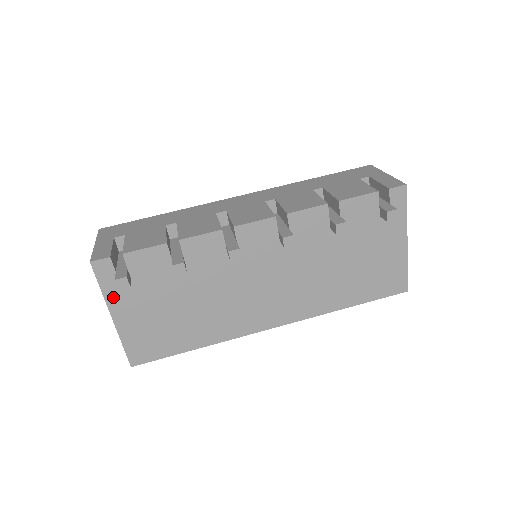
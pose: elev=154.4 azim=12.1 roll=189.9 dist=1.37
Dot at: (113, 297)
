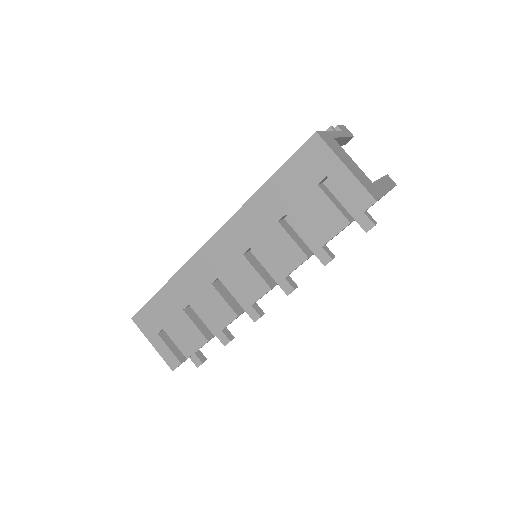
Dot at: occluded
